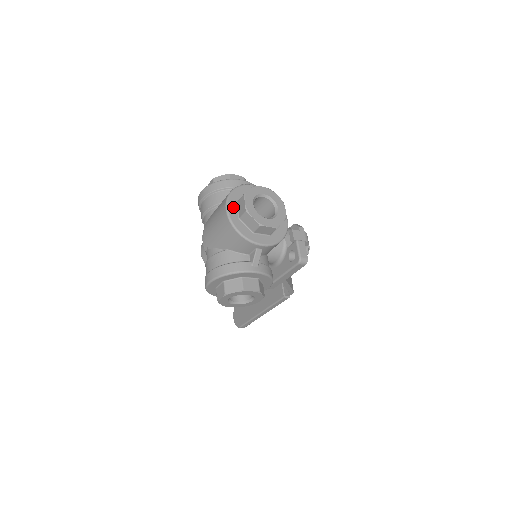
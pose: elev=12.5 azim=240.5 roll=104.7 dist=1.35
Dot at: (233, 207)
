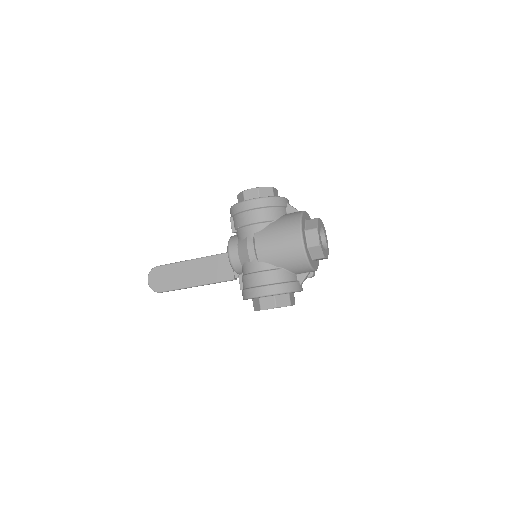
Dot at: (304, 236)
